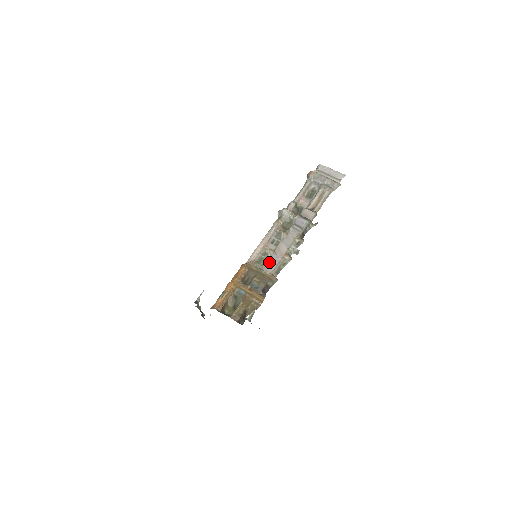
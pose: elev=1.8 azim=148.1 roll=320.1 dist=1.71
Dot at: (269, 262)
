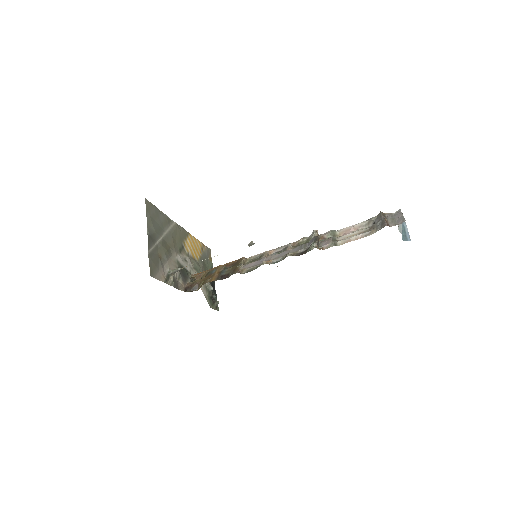
Dot at: (254, 262)
